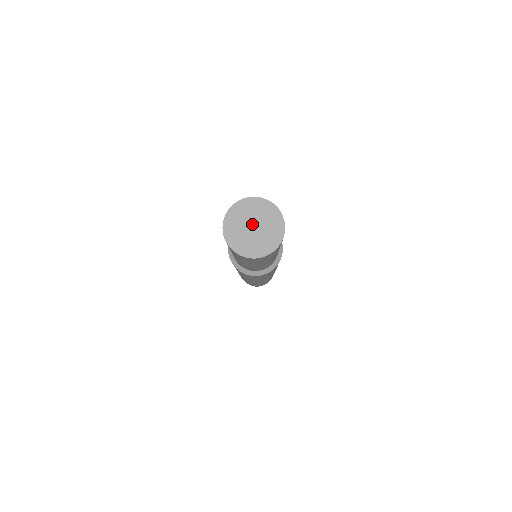
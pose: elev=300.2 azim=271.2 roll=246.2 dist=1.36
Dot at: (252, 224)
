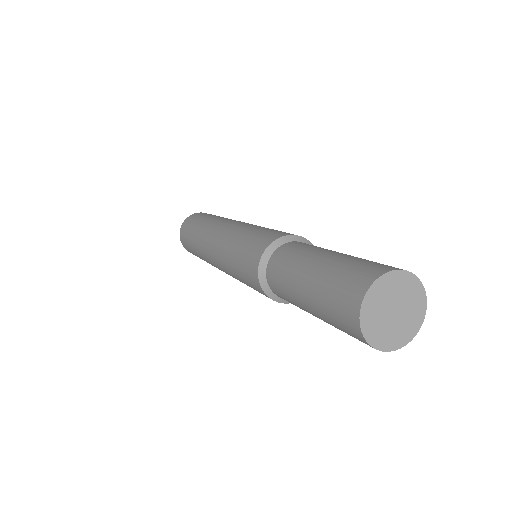
Dot at: (392, 308)
